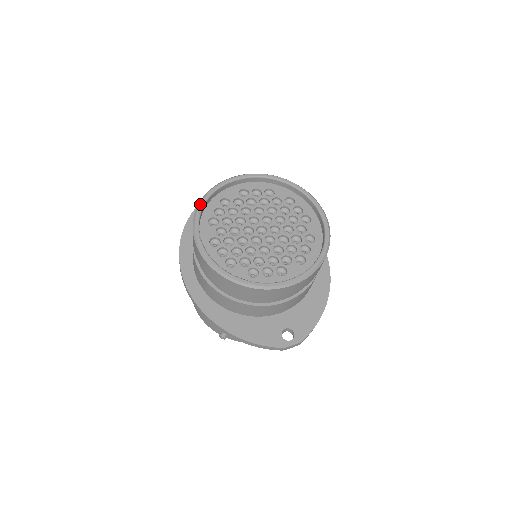
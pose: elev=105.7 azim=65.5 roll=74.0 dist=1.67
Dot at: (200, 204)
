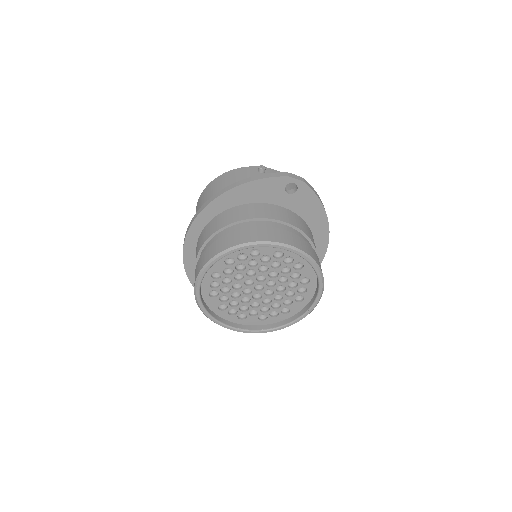
Dot at: (230, 251)
